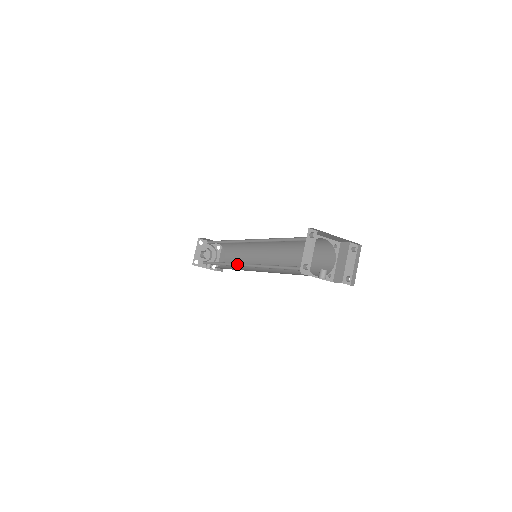
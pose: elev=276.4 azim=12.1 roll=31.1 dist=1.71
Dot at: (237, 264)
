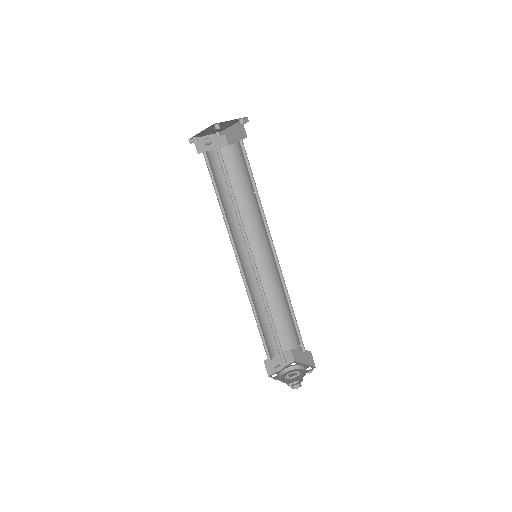
Dot at: (244, 275)
